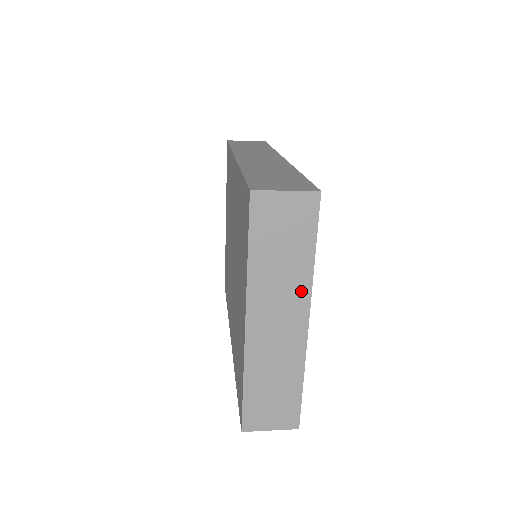
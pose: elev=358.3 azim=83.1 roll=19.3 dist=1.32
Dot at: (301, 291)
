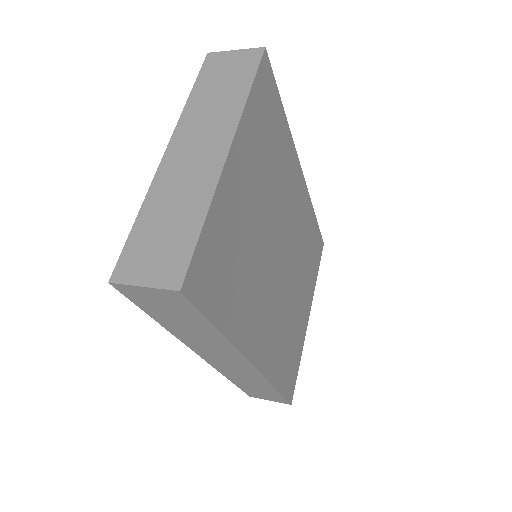
Dot at: (229, 120)
